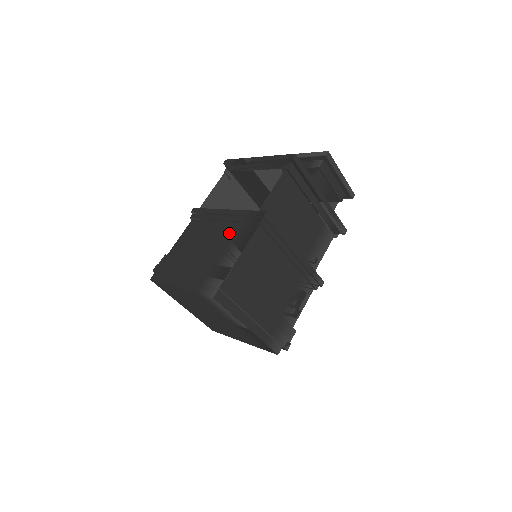
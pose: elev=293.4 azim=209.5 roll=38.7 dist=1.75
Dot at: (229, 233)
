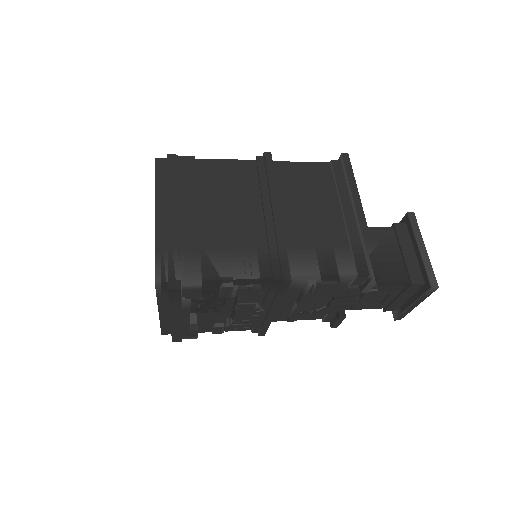
Dot at: occluded
